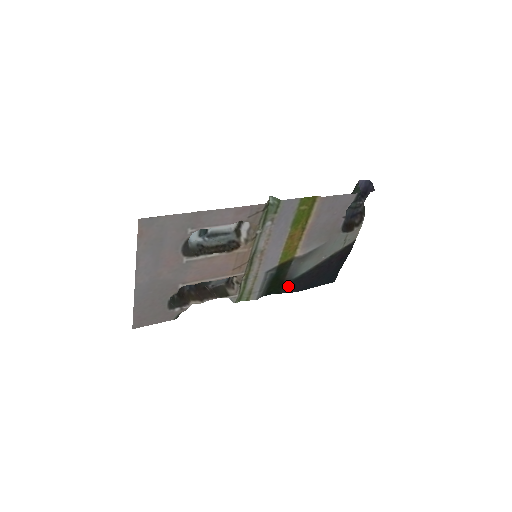
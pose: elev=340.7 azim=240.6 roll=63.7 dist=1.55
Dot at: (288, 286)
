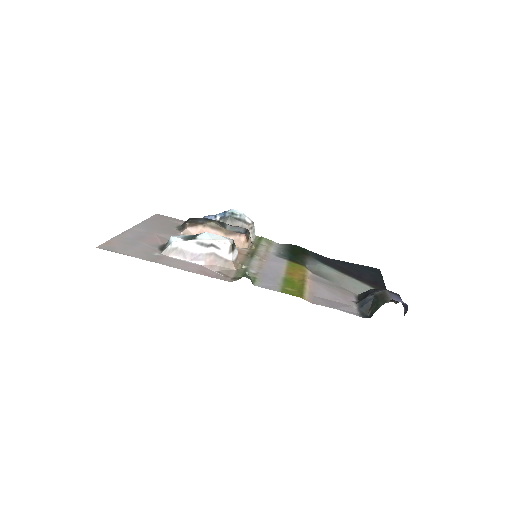
Dot at: (314, 255)
